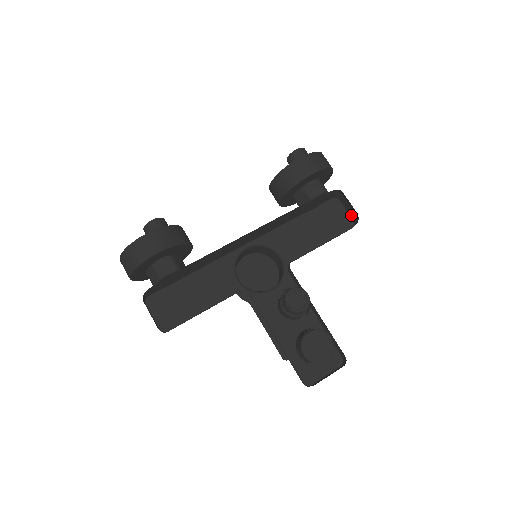
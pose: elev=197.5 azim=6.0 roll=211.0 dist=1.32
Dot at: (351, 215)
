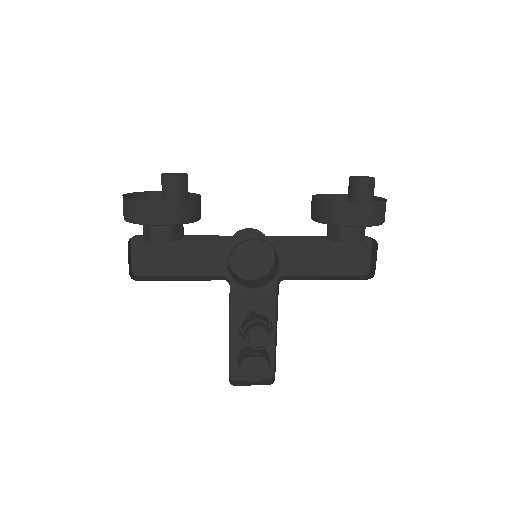
Dot at: (371, 264)
